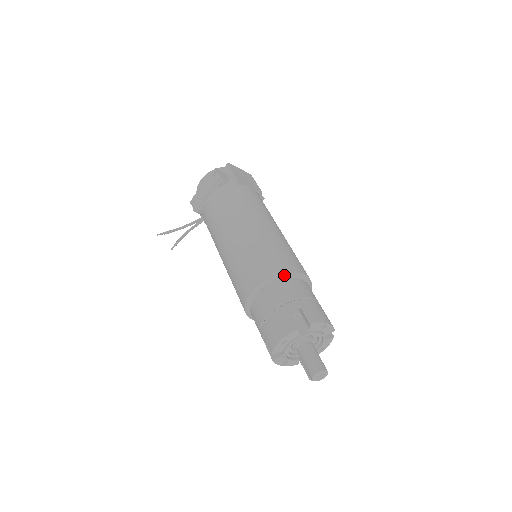
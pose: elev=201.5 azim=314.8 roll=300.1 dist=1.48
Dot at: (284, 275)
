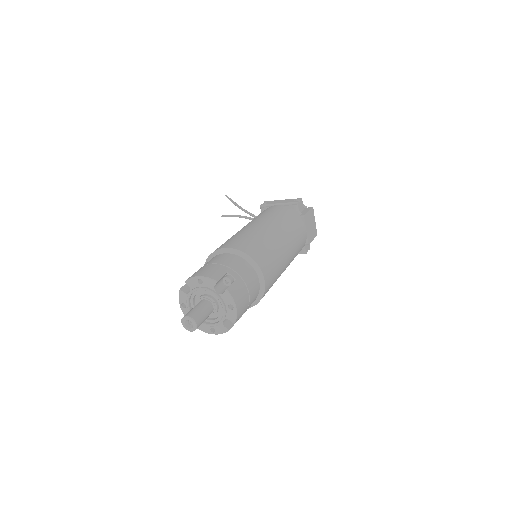
Dot at: (253, 262)
